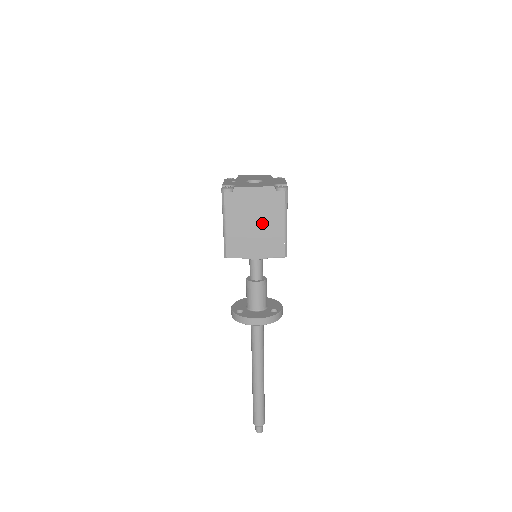
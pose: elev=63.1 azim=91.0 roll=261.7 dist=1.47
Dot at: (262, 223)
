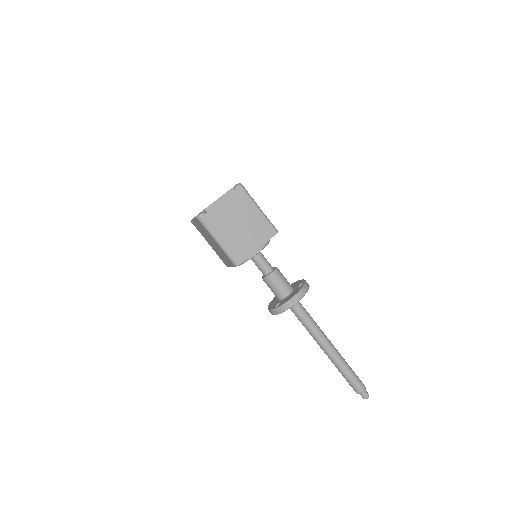
Dot at: (243, 220)
